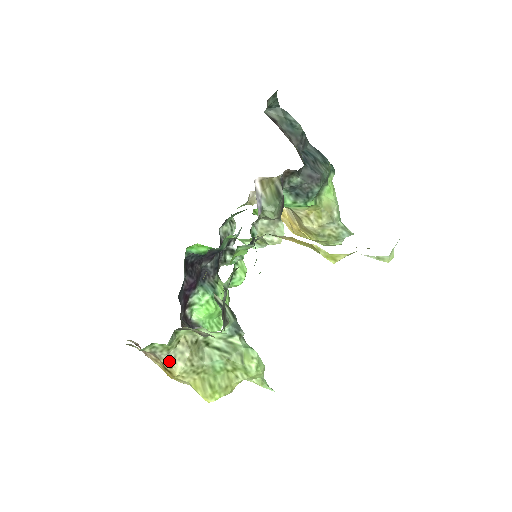
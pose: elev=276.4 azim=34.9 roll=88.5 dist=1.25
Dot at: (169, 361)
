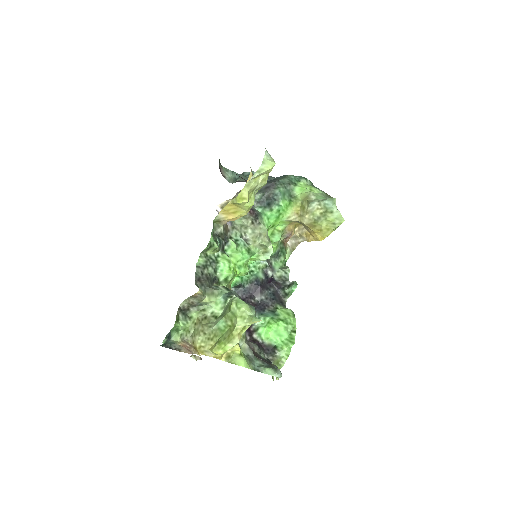
Dot at: (192, 340)
